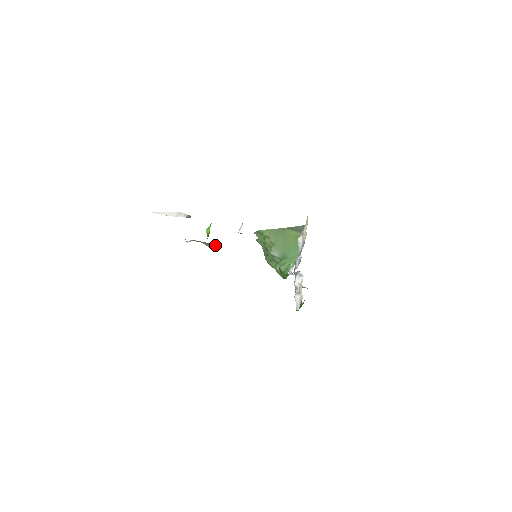
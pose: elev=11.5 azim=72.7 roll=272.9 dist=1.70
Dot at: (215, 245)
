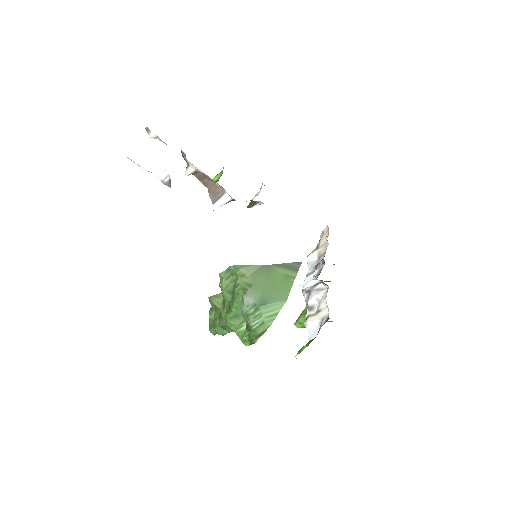
Dot at: (226, 192)
